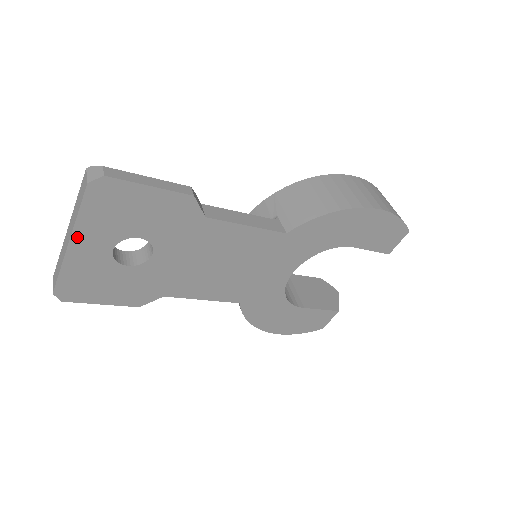
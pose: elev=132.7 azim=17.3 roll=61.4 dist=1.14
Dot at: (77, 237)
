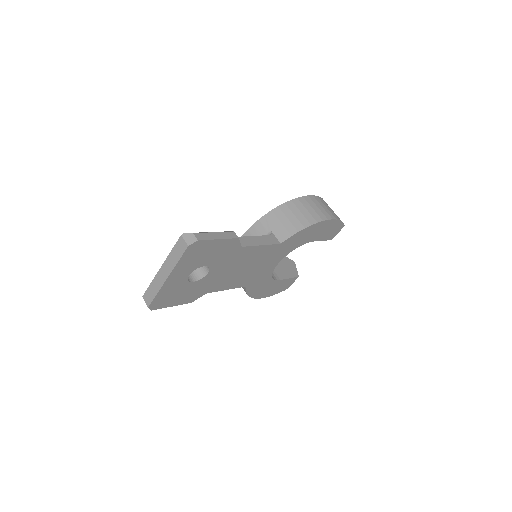
Dot at: (173, 274)
